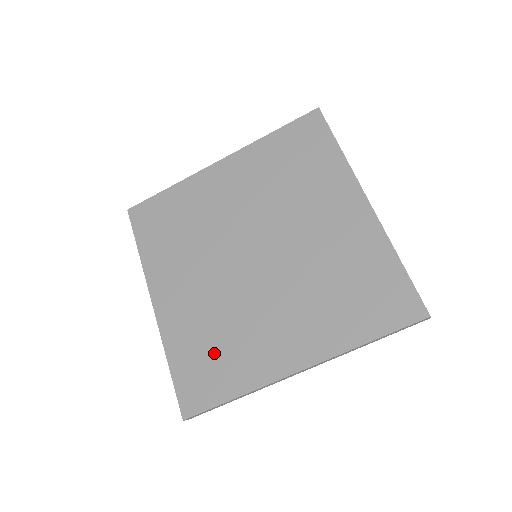
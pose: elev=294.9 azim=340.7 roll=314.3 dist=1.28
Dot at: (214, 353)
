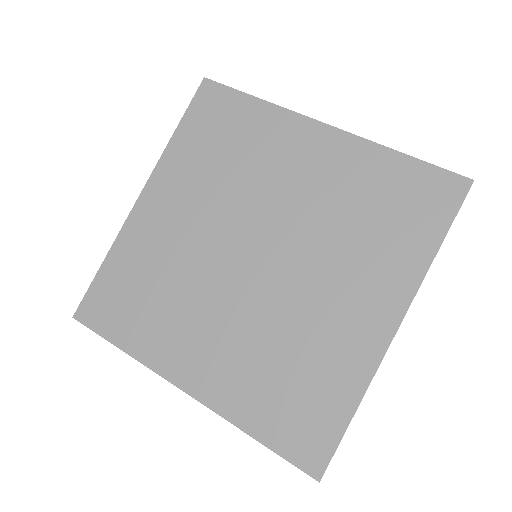
Dot at: (141, 296)
